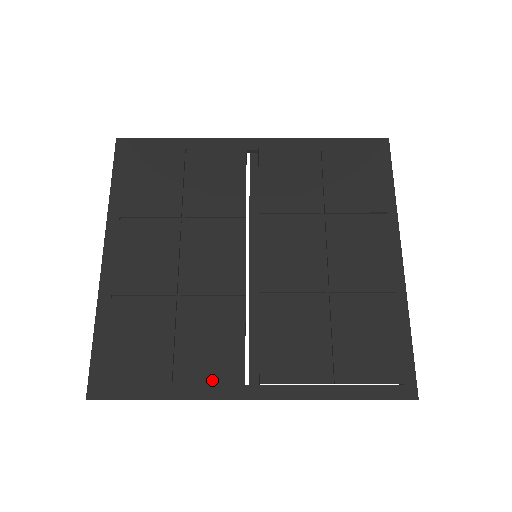
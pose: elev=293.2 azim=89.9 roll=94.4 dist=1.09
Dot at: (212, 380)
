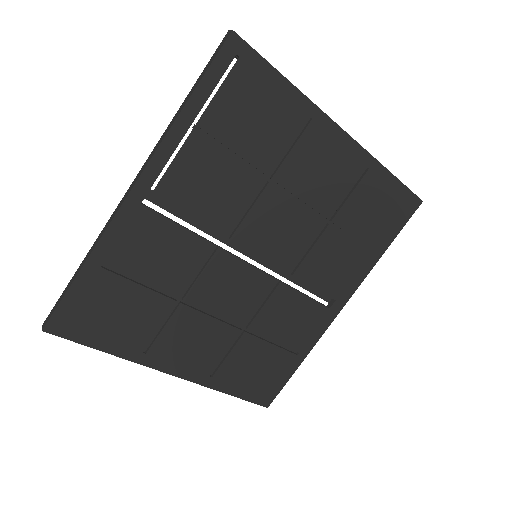
Dot at: (313, 329)
